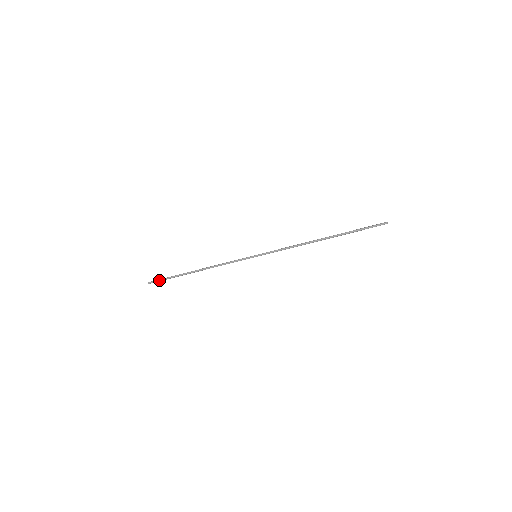
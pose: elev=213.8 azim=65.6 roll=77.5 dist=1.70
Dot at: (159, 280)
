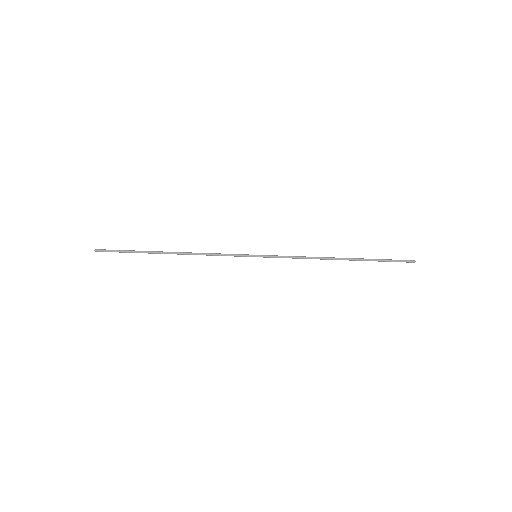
Dot at: (114, 250)
